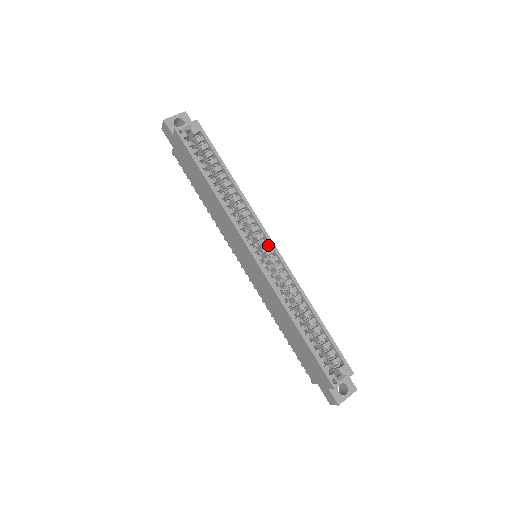
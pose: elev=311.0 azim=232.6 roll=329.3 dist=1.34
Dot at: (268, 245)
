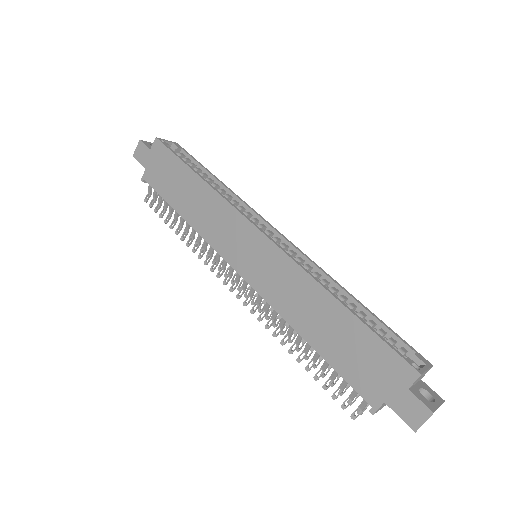
Dot at: (272, 236)
